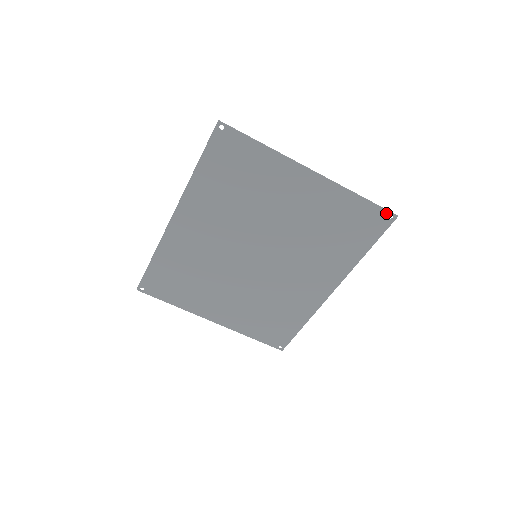
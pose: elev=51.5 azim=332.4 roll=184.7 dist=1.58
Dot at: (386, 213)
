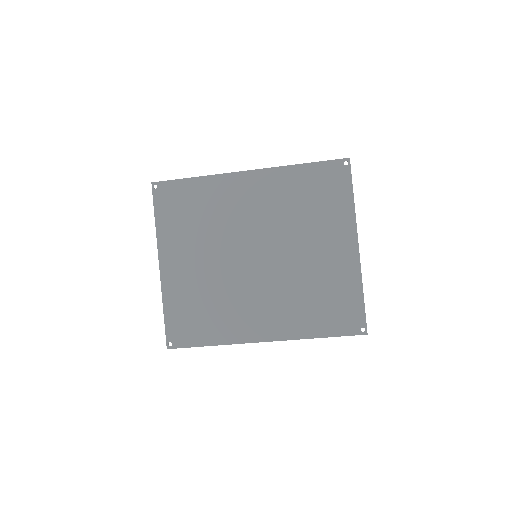
Dot at: (364, 323)
